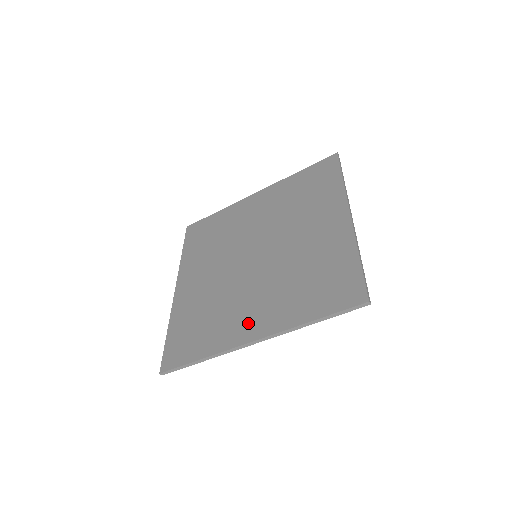
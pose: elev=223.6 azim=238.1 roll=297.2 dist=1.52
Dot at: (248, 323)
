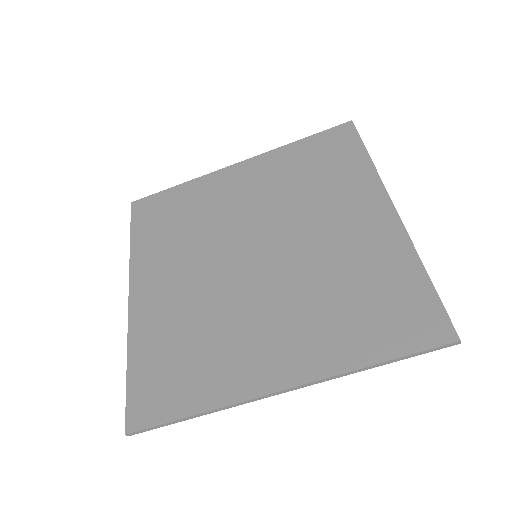
Dot at: (267, 360)
